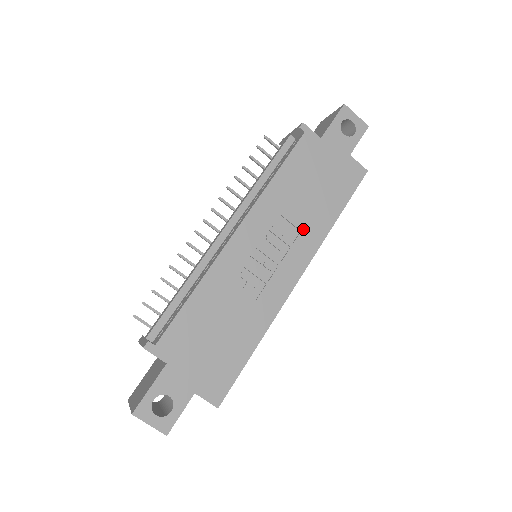
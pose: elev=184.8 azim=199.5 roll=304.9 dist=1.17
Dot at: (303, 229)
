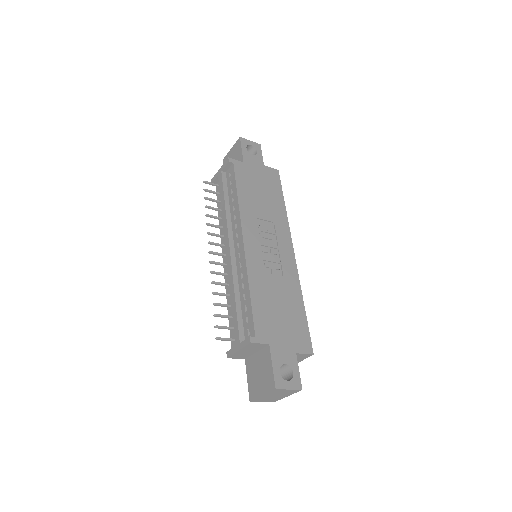
Dot at: (274, 221)
